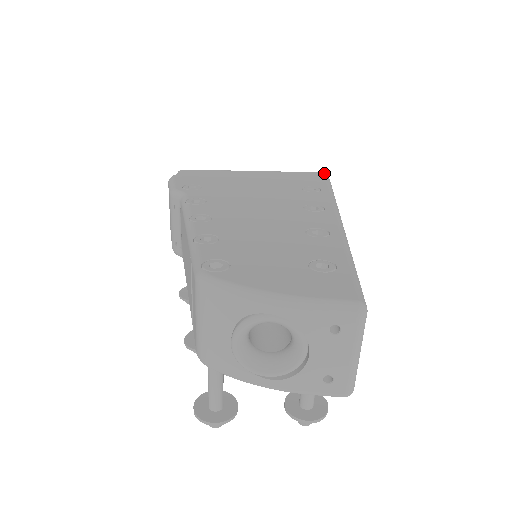
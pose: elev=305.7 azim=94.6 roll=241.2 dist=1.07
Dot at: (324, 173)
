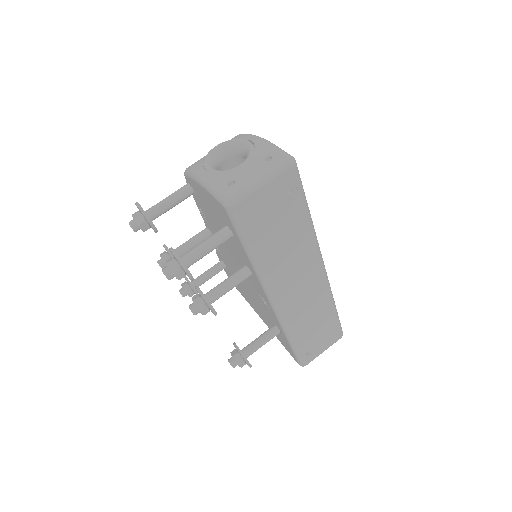
Dot at: occluded
